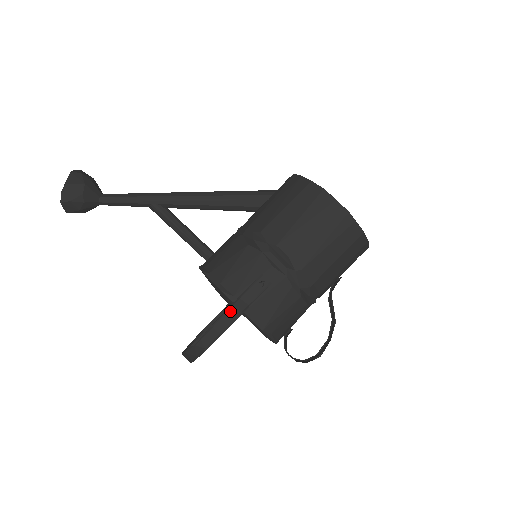
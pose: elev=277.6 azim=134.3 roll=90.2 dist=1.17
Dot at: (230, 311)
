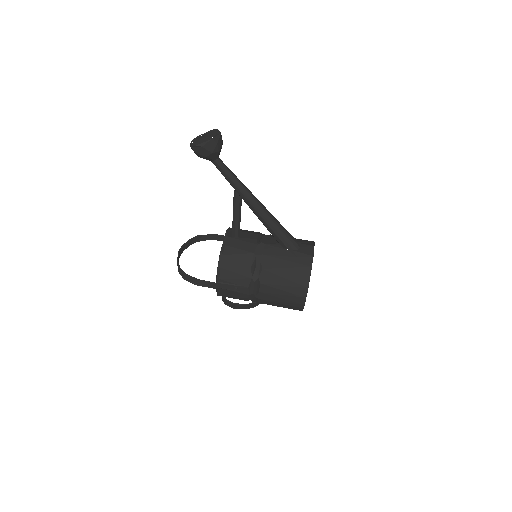
Dot at: (211, 284)
